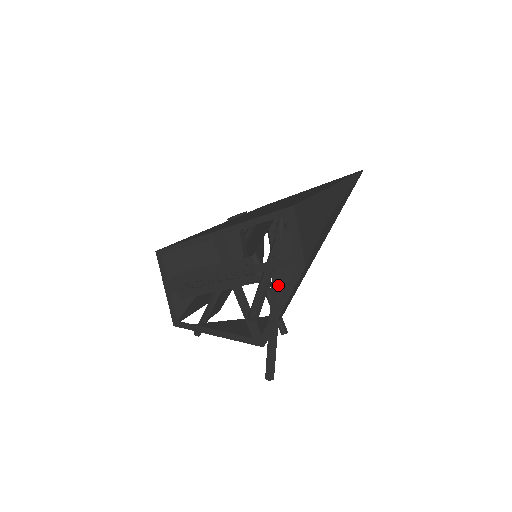
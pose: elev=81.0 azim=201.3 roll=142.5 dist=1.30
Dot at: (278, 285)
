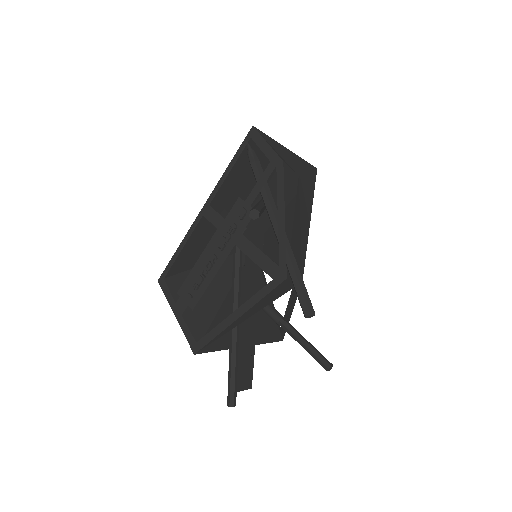
Dot at: (271, 201)
